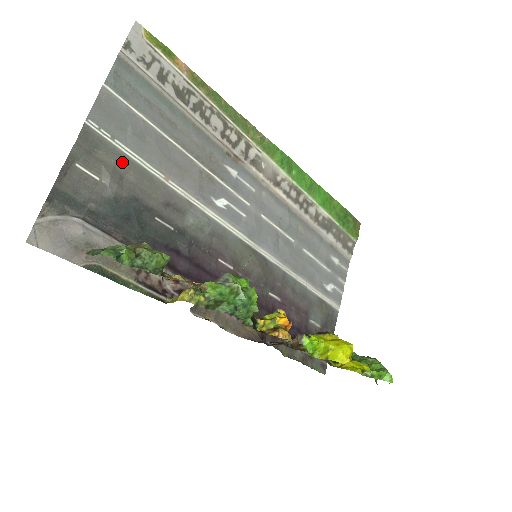
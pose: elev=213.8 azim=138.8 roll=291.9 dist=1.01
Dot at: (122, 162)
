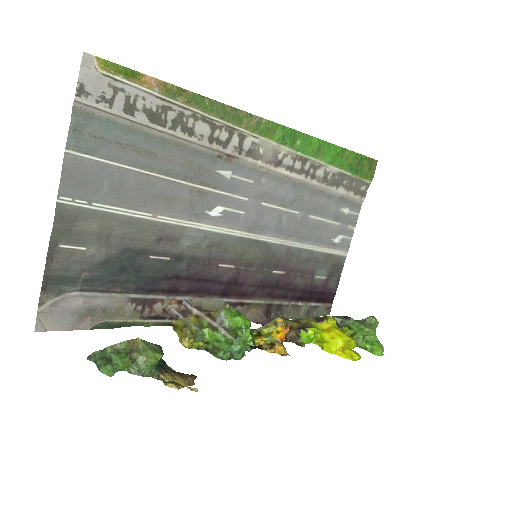
Dot at: (105, 222)
